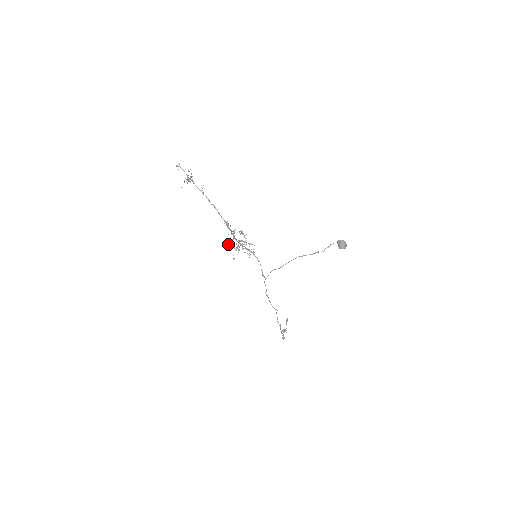
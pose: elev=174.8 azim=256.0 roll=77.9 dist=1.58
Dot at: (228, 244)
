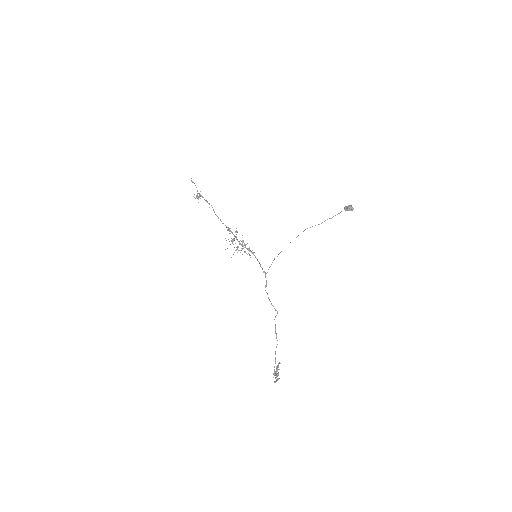
Dot at: occluded
